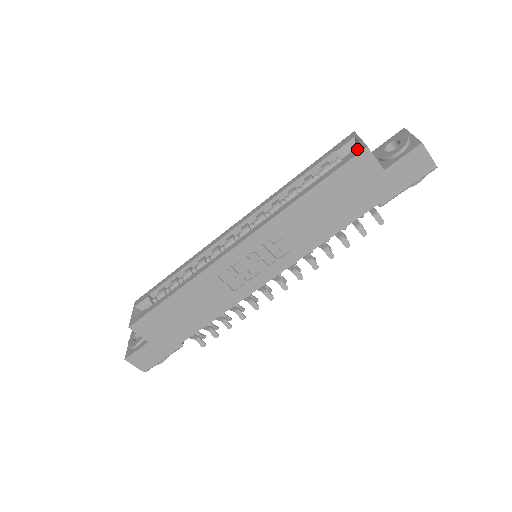
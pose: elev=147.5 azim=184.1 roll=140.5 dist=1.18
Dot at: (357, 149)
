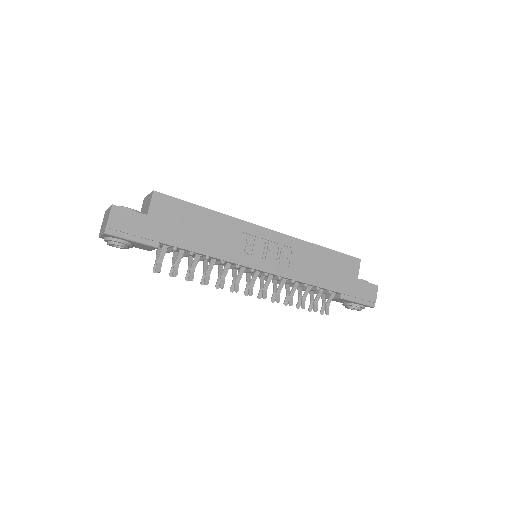
Dot at: occluded
